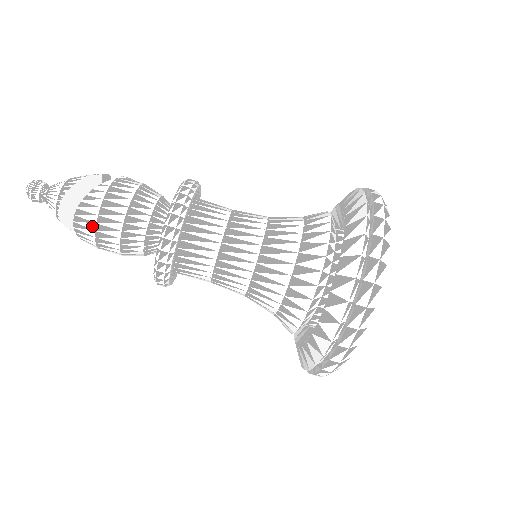
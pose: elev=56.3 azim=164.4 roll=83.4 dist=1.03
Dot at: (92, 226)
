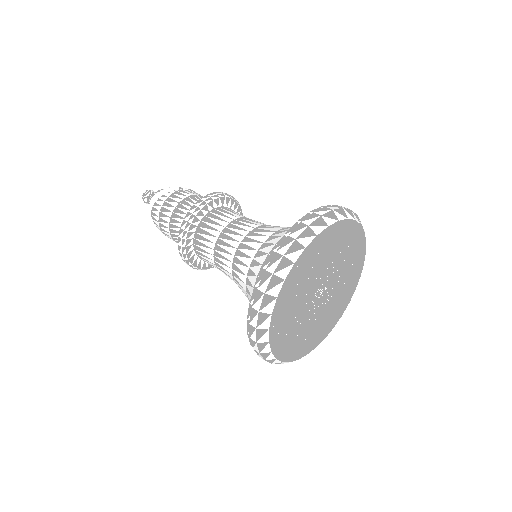
Dot at: (157, 218)
